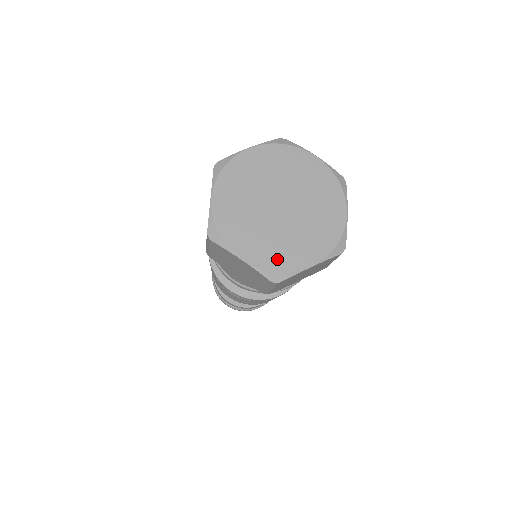
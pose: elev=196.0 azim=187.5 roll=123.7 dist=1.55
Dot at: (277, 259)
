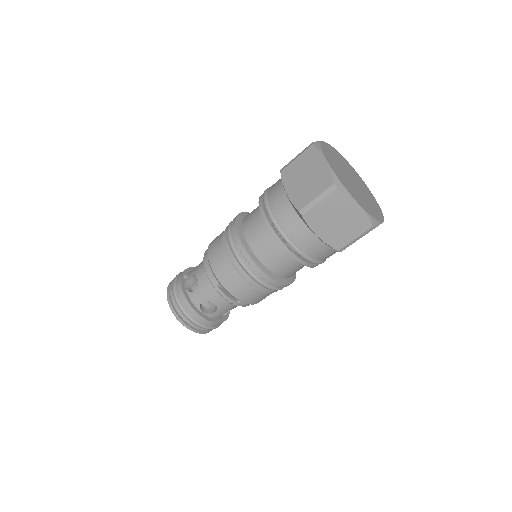
Dot at: (371, 211)
